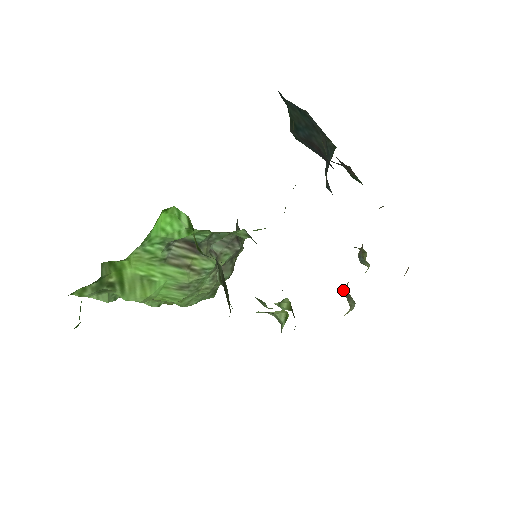
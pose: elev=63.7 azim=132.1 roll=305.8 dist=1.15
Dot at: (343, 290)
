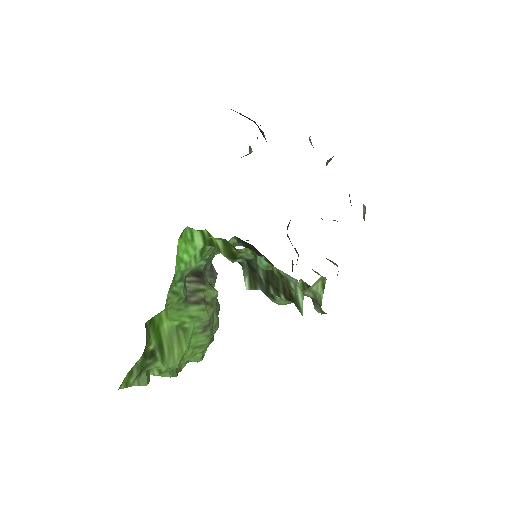
Dot at: occluded
